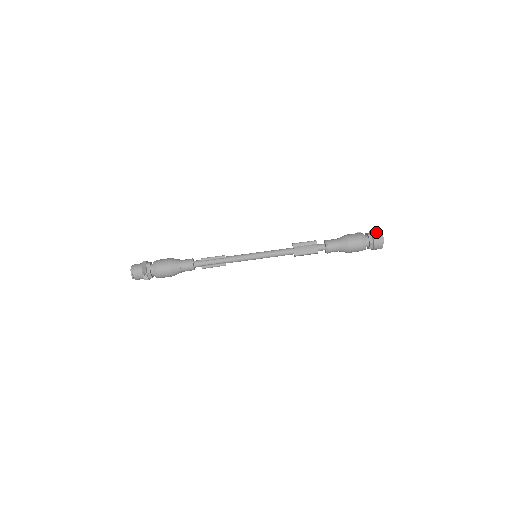
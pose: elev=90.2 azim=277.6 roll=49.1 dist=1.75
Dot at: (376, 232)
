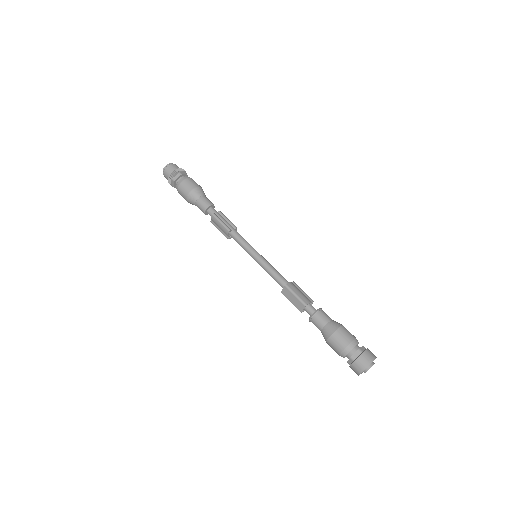
Dot at: occluded
